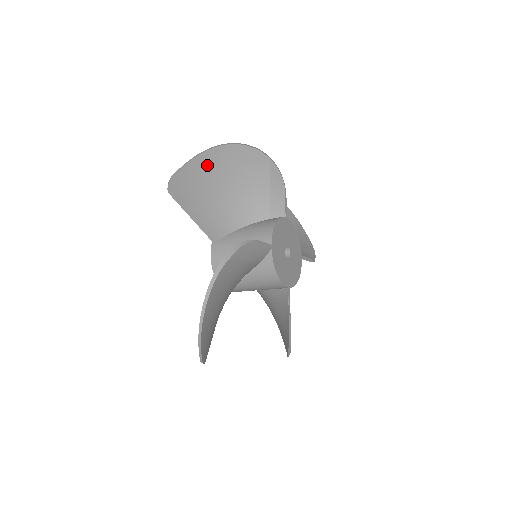
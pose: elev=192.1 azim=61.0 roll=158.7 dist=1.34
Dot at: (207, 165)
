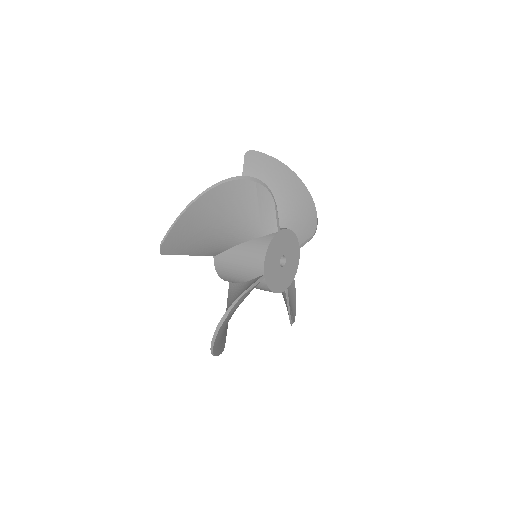
Dot at: (192, 218)
